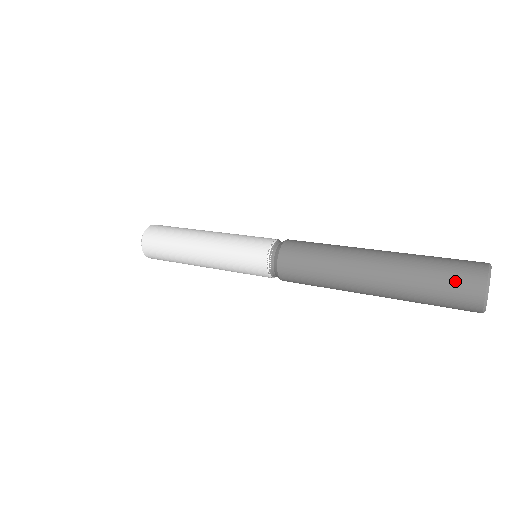
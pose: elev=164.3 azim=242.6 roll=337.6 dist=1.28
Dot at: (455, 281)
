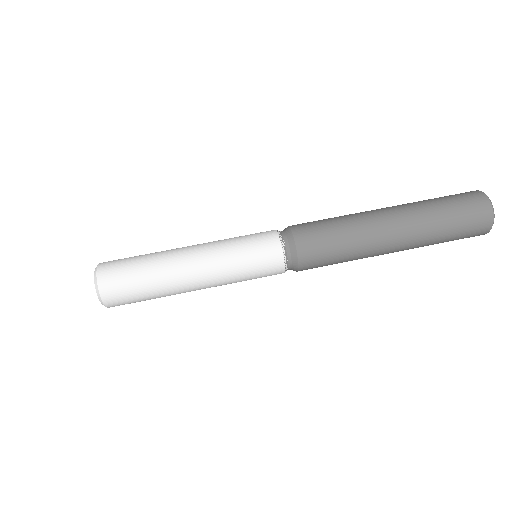
Dot at: (470, 226)
